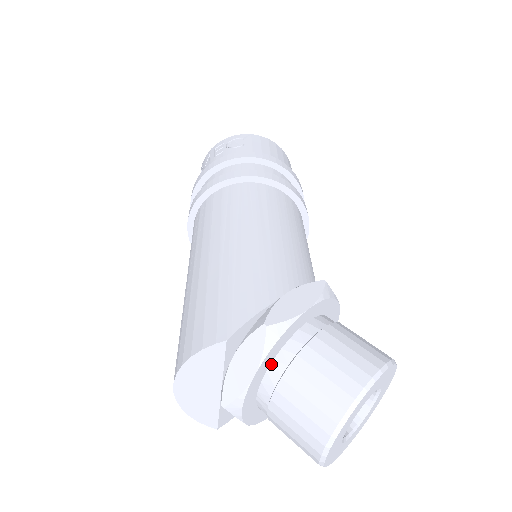
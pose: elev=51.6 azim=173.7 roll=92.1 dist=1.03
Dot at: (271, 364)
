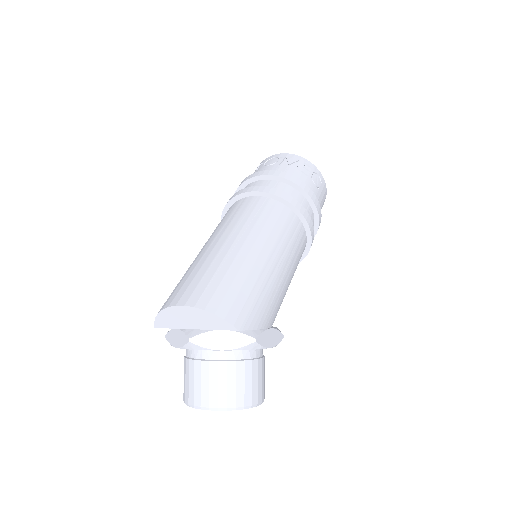
Dot at: occluded
